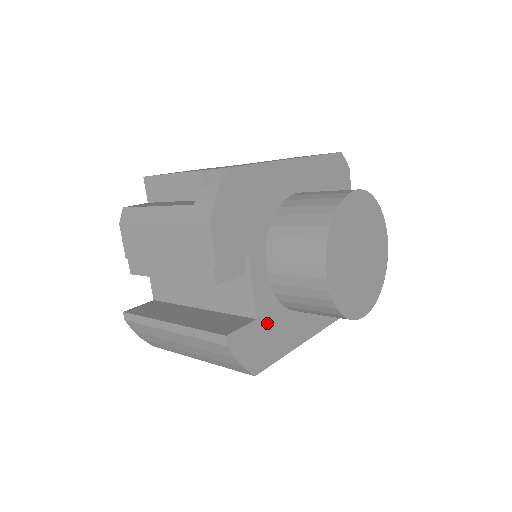
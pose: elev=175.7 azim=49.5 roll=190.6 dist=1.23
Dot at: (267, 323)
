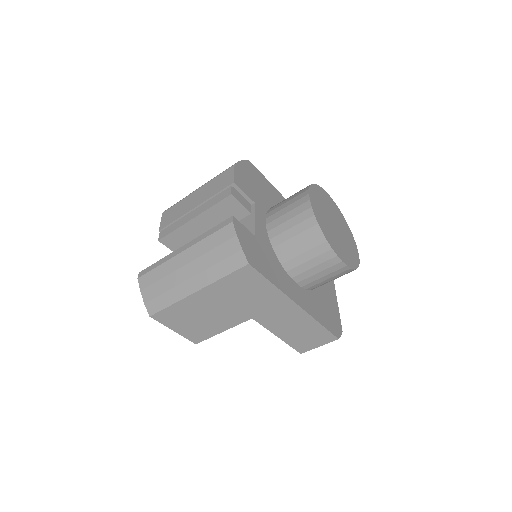
Dot at: (263, 248)
